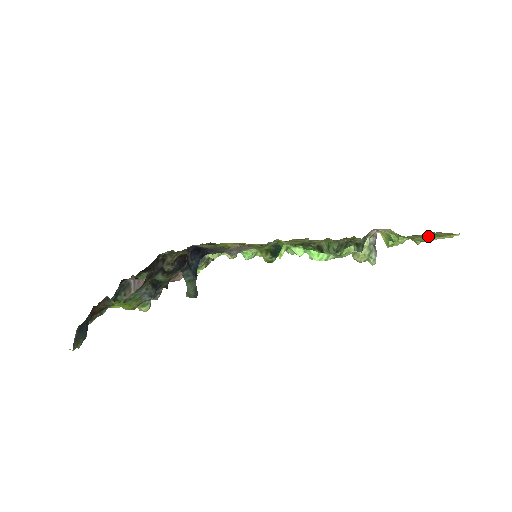
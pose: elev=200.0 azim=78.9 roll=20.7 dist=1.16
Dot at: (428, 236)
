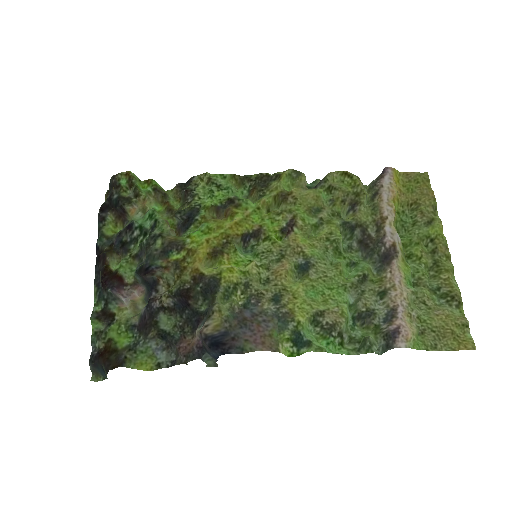
Dot at: (445, 338)
